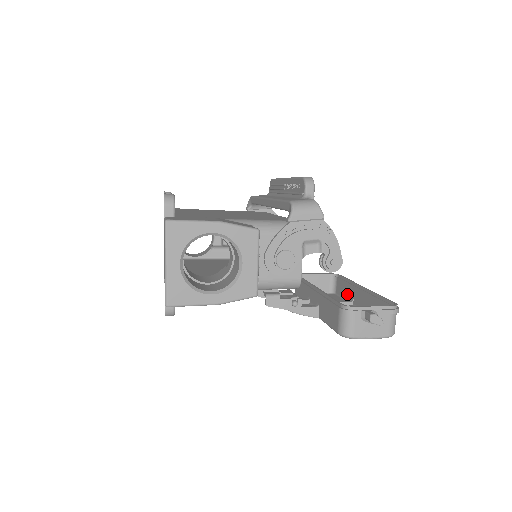
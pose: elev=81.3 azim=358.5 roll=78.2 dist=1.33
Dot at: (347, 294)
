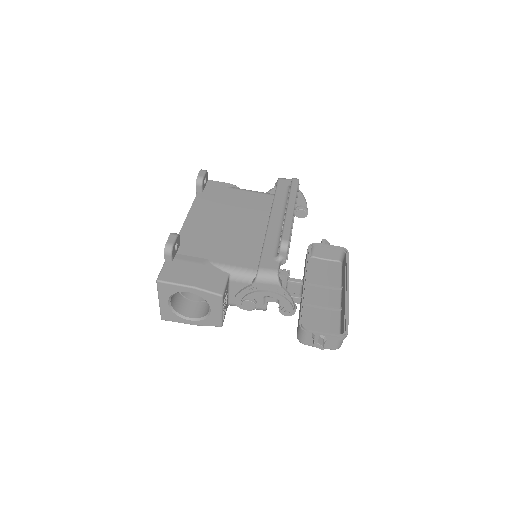
Dot at: (343, 277)
